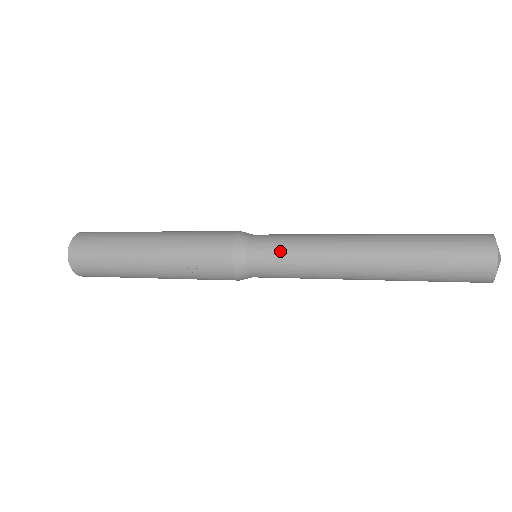
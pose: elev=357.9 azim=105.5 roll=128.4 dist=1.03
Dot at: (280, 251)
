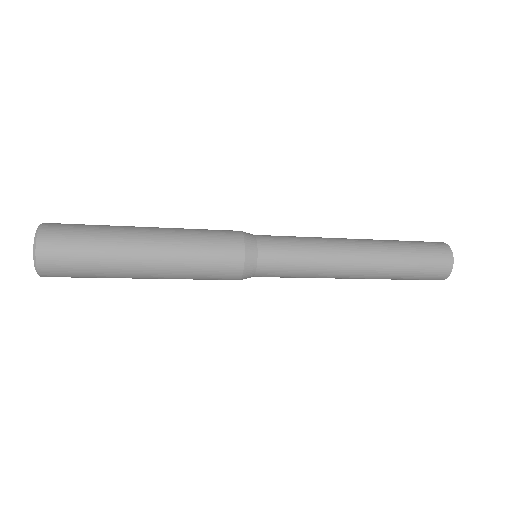
Dot at: (287, 239)
